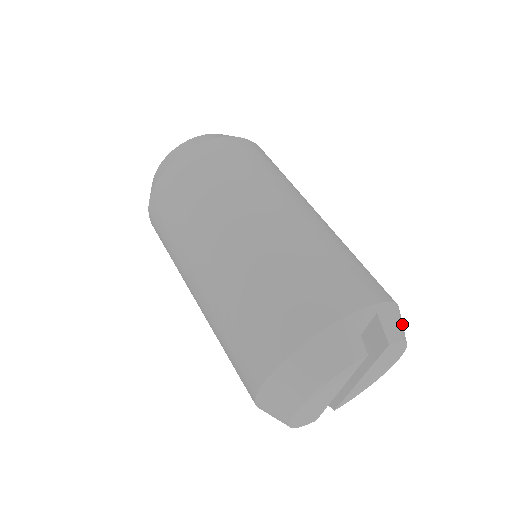
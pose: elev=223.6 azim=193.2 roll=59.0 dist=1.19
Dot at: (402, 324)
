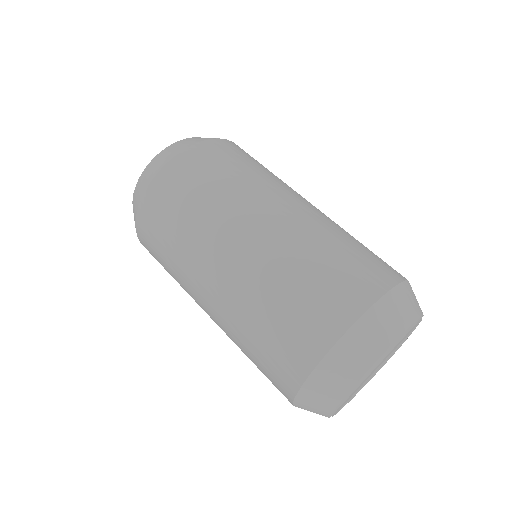
Dot at: occluded
